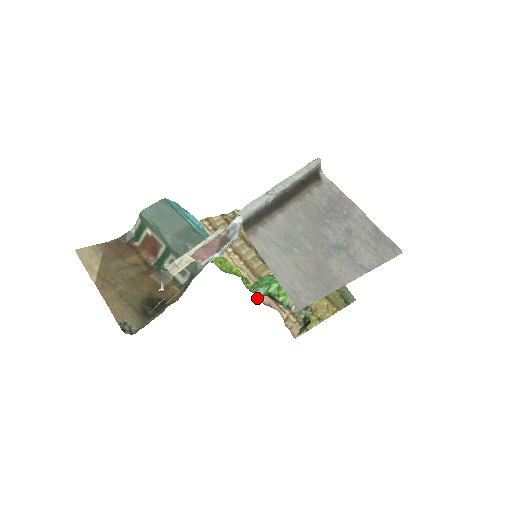
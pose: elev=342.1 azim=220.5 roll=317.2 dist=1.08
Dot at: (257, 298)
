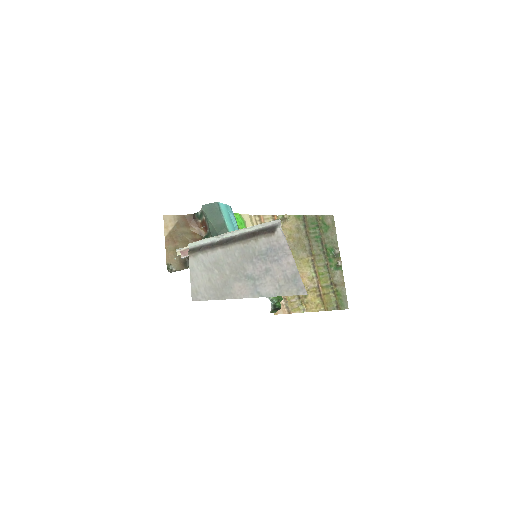
Dot at: occluded
